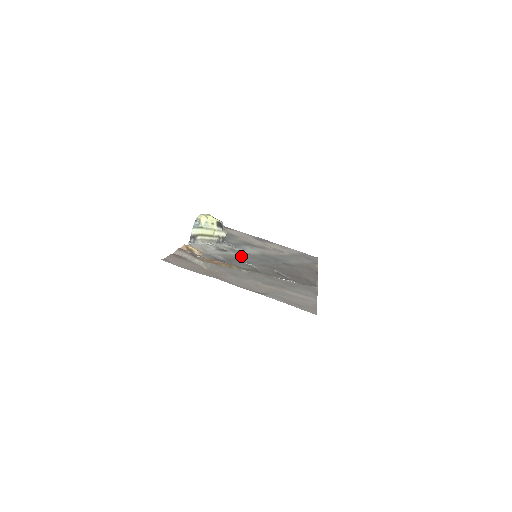
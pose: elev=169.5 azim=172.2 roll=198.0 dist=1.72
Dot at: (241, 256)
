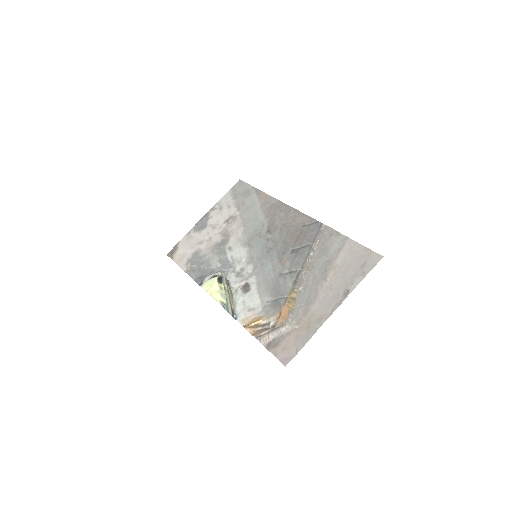
Dot at: (259, 273)
